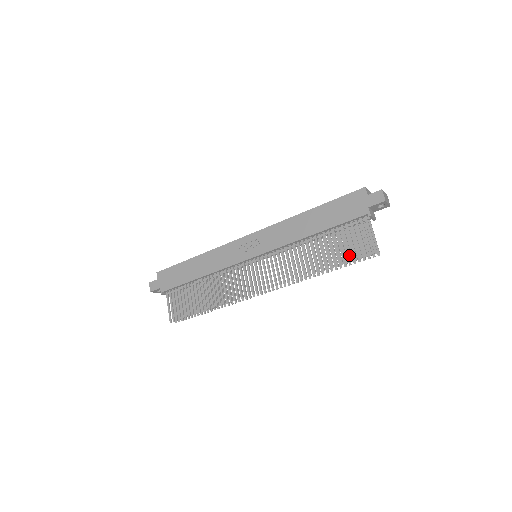
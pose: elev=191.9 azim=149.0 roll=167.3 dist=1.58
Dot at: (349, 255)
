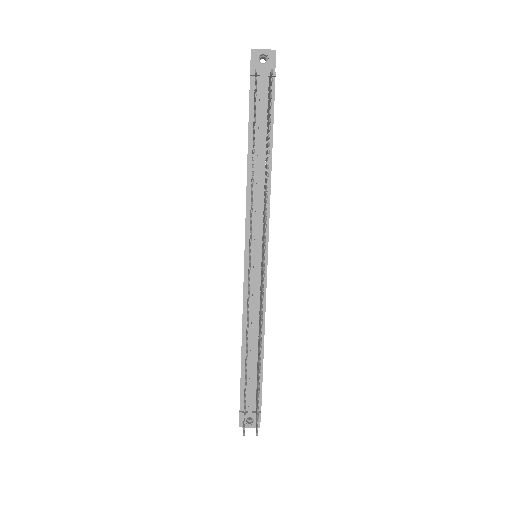
Dot at: occluded
